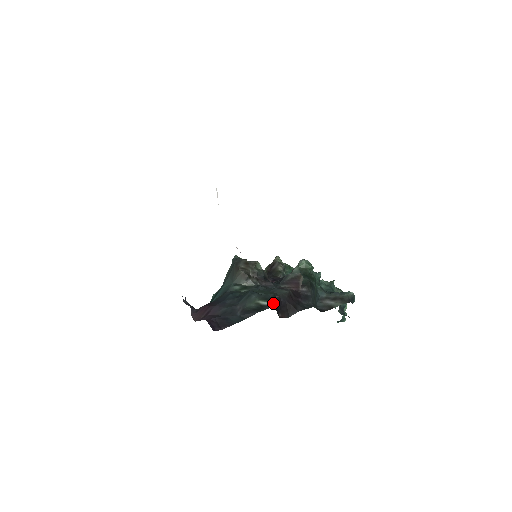
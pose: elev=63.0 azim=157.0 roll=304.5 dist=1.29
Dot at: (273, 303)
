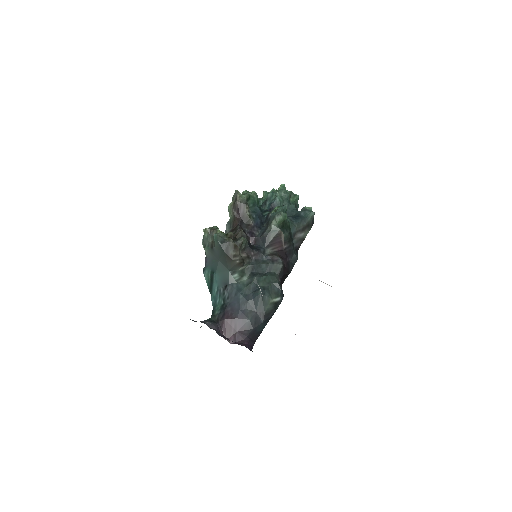
Dot at: (282, 294)
